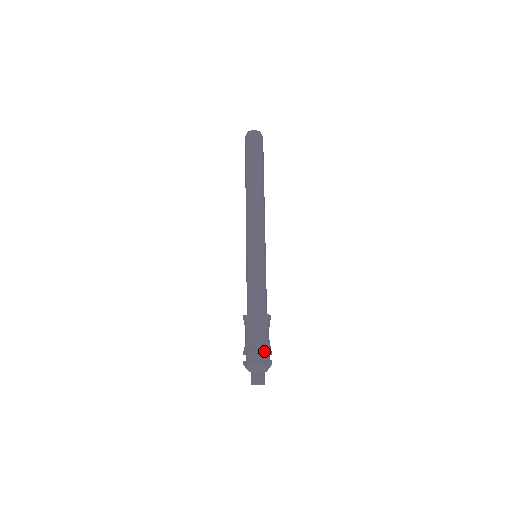
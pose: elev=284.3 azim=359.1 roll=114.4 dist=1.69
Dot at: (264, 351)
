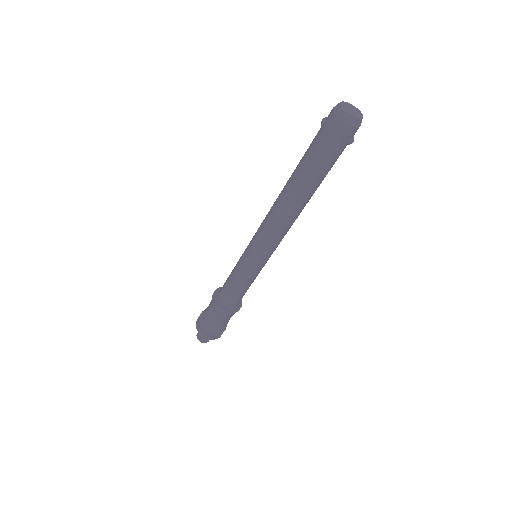
Dot at: occluded
